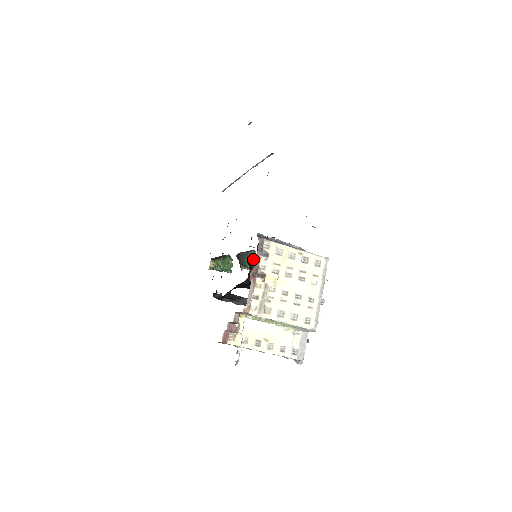
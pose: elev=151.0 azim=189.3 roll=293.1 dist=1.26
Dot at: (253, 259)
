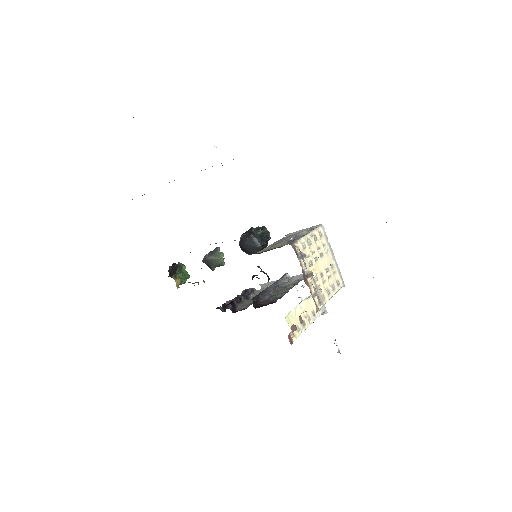
Dot at: occluded
